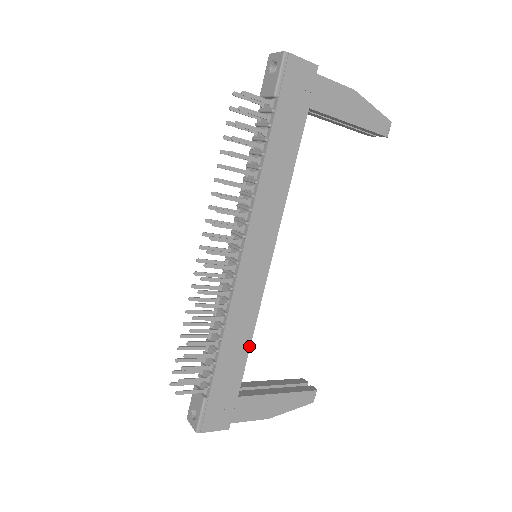
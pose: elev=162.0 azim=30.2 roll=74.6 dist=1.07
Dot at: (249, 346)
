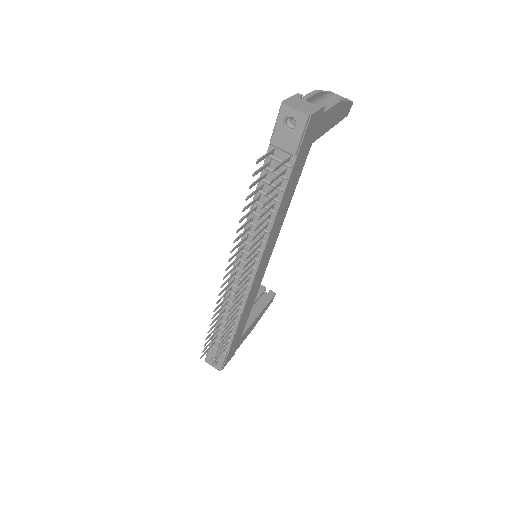
Dot at: occluded
